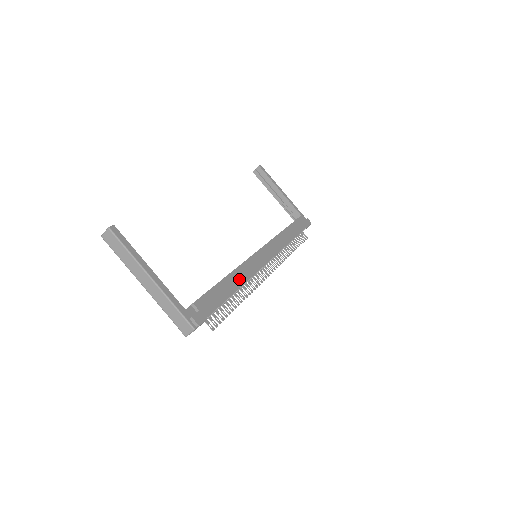
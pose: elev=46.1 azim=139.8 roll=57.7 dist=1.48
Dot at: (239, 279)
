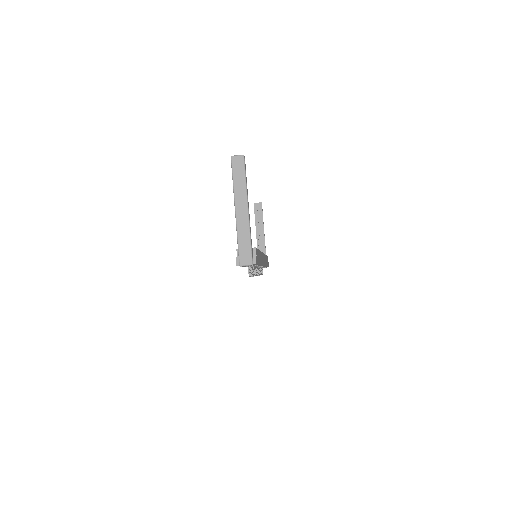
Dot at: occluded
